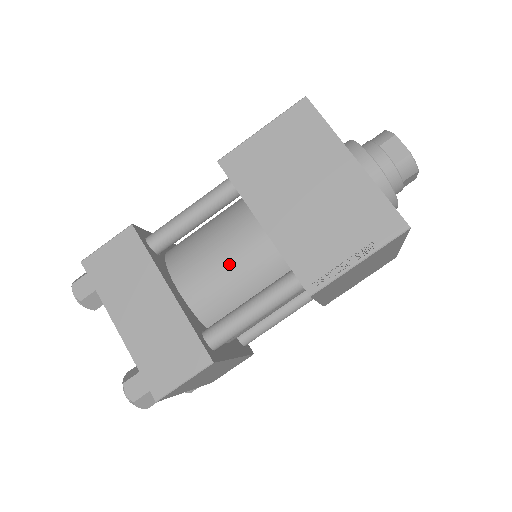
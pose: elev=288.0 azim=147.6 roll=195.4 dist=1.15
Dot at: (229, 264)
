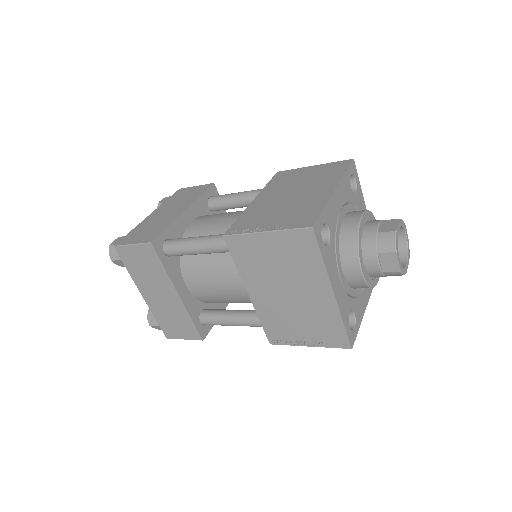
Dot at: (224, 221)
